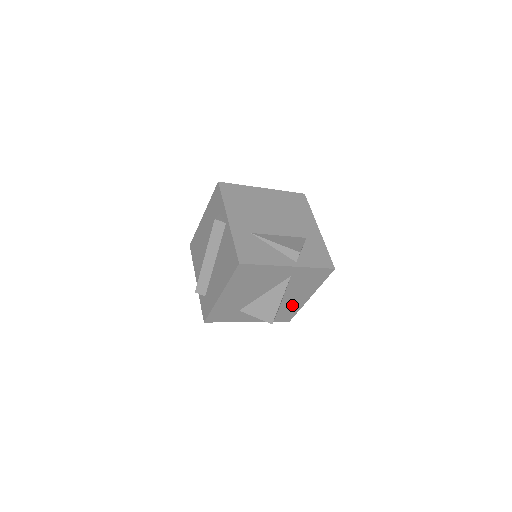
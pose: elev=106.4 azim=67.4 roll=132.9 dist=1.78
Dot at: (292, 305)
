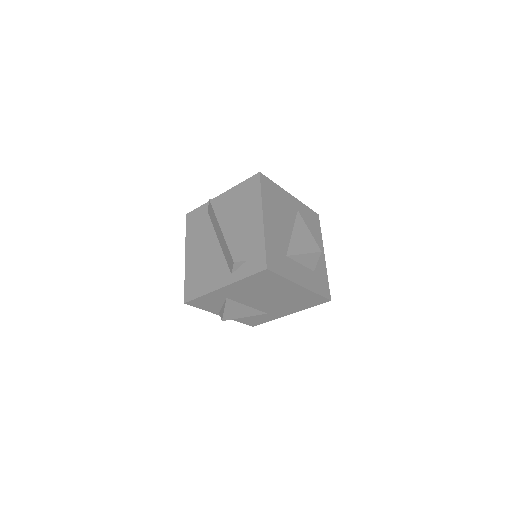
Dot at: (319, 265)
